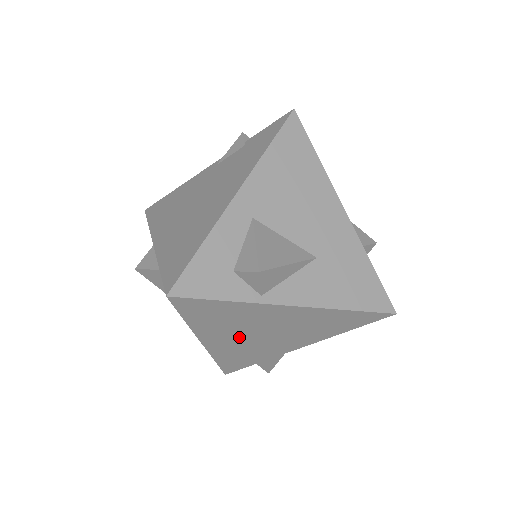
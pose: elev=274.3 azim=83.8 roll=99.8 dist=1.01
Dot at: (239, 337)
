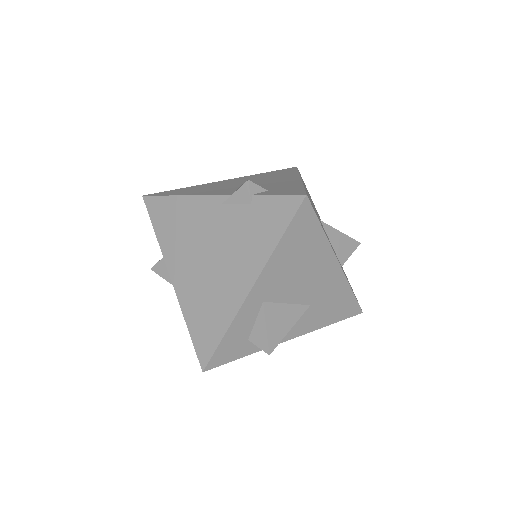
Dot at: occluded
